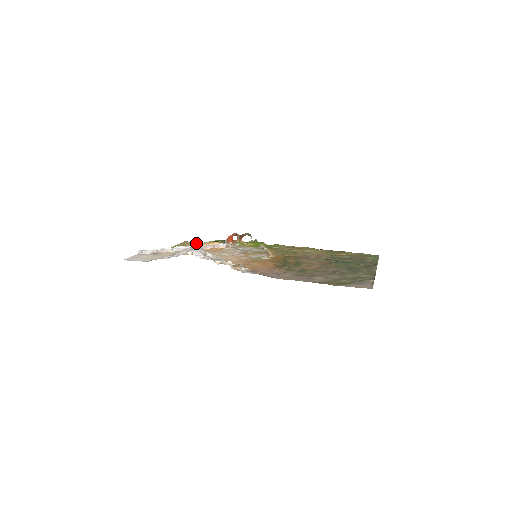
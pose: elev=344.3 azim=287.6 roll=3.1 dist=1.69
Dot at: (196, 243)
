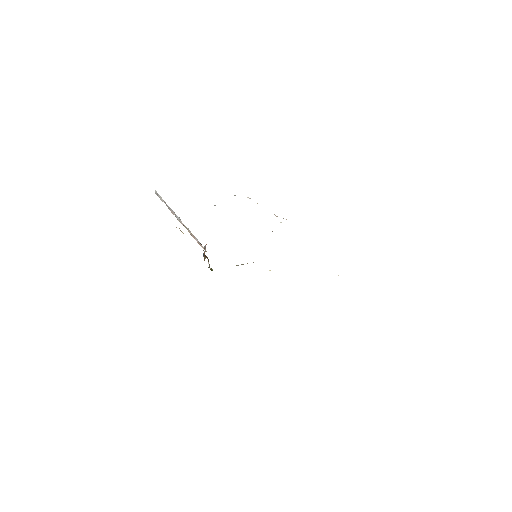
Dot at: occluded
